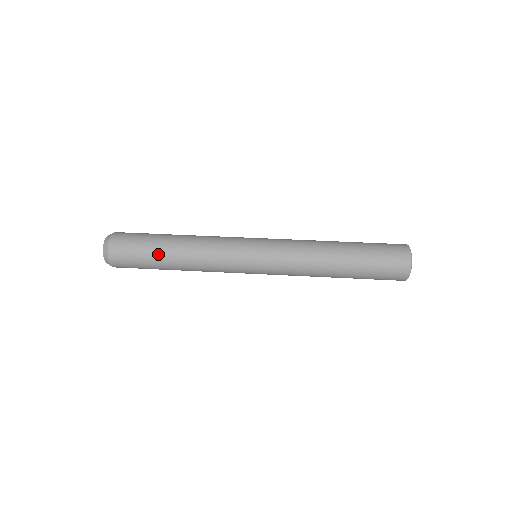
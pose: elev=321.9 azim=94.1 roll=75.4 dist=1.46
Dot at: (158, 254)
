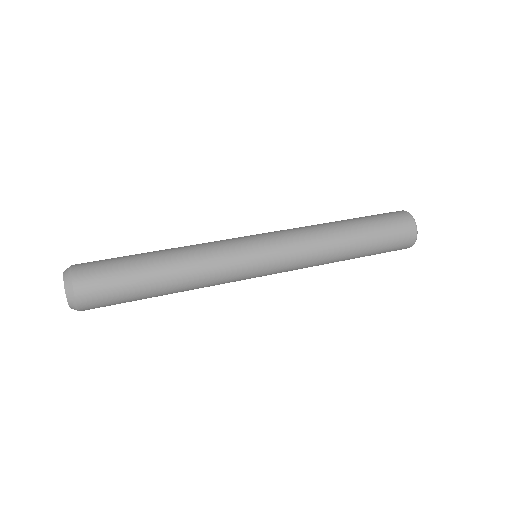
Dot at: (141, 265)
